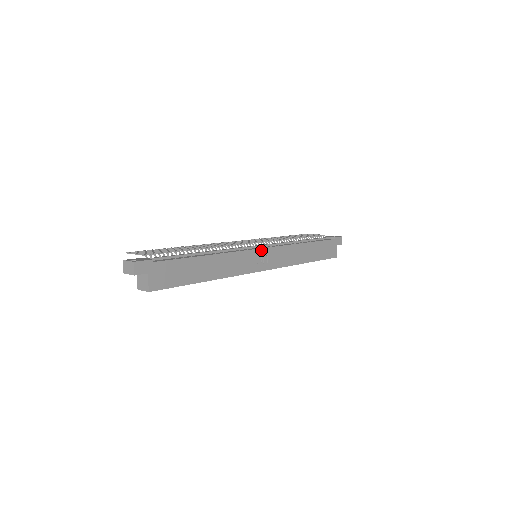
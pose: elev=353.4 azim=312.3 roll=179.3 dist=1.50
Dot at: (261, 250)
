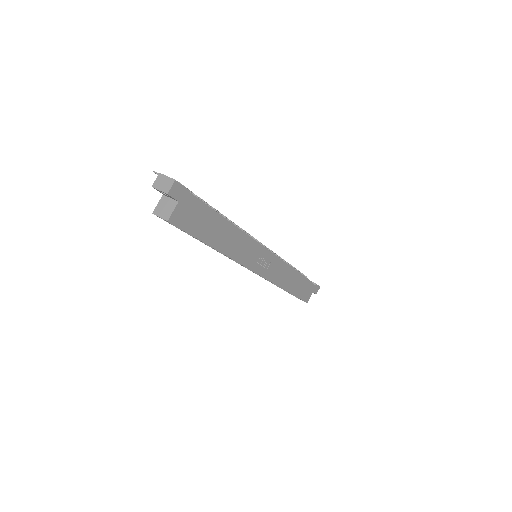
Dot at: (267, 252)
